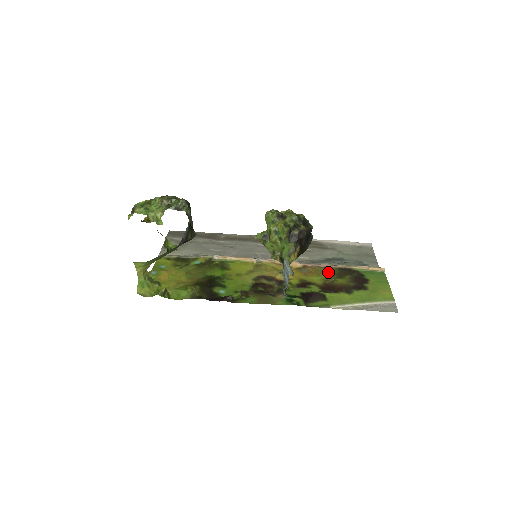
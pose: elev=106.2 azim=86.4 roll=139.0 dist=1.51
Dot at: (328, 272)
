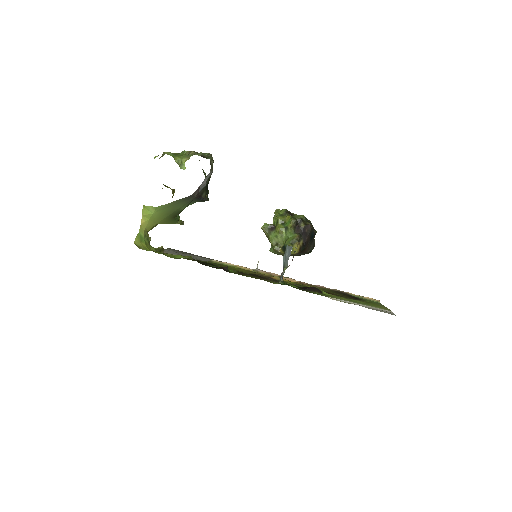
Dot at: (324, 289)
